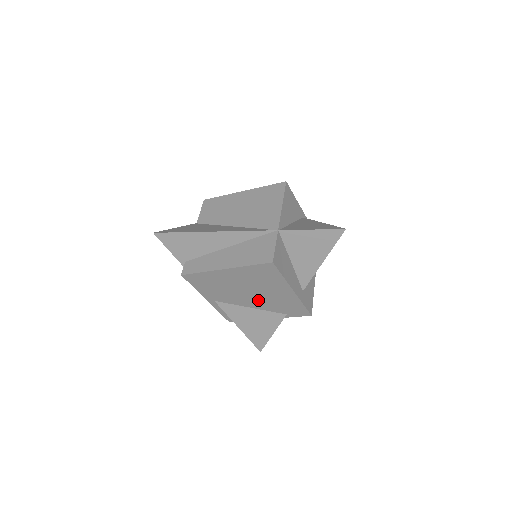
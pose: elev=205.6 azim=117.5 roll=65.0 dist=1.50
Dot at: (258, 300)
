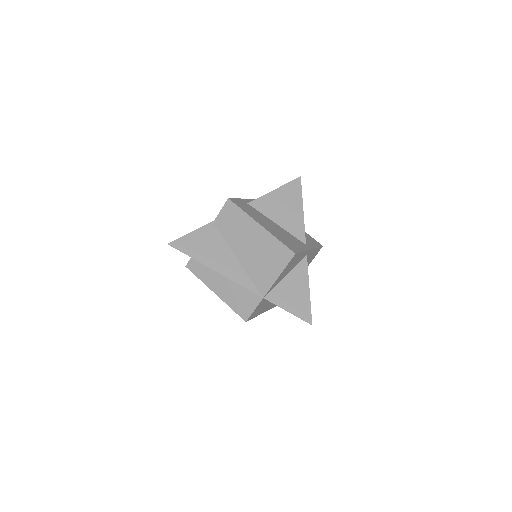
Dot at: occluded
